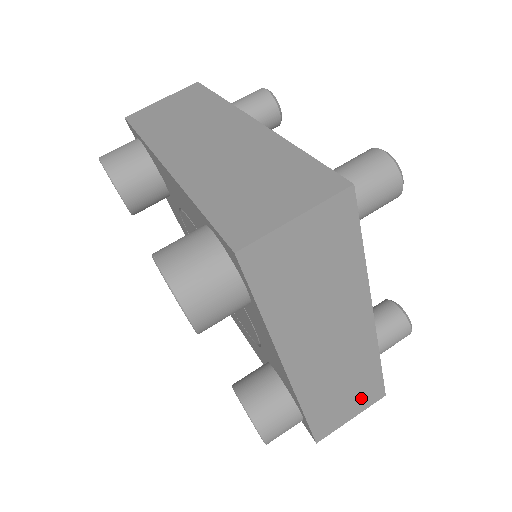
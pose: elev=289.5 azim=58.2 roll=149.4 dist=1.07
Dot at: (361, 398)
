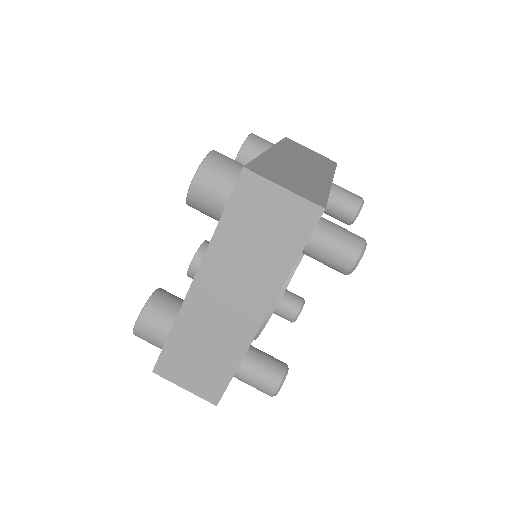
Dot at: occluded
